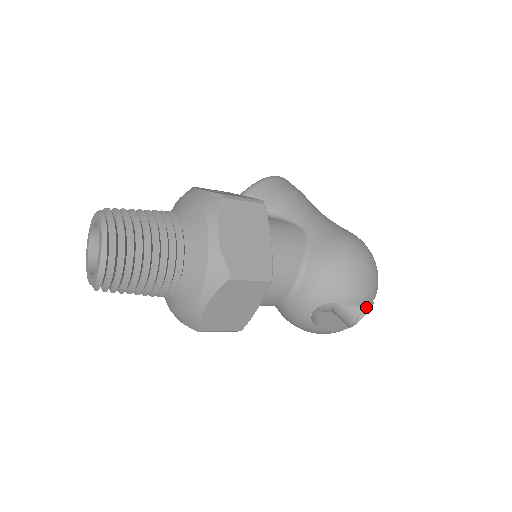
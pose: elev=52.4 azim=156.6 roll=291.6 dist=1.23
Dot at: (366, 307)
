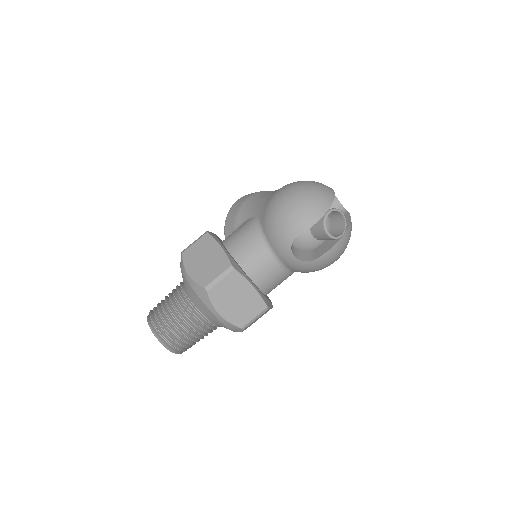
Dot at: (324, 219)
